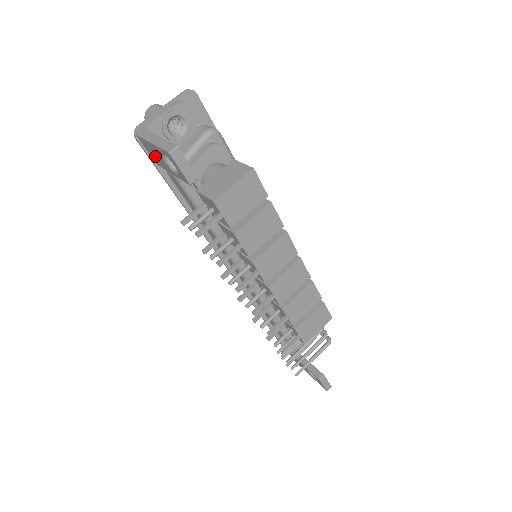
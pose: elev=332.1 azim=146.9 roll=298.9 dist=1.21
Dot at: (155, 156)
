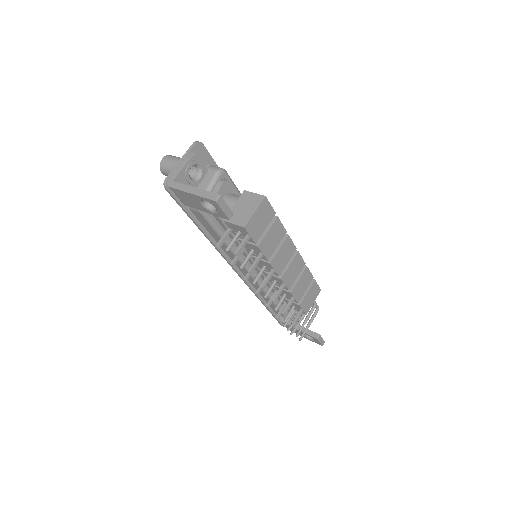
Dot at: (188, 201)
